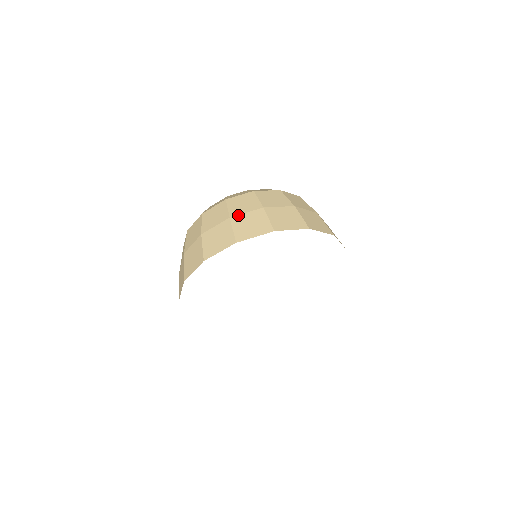
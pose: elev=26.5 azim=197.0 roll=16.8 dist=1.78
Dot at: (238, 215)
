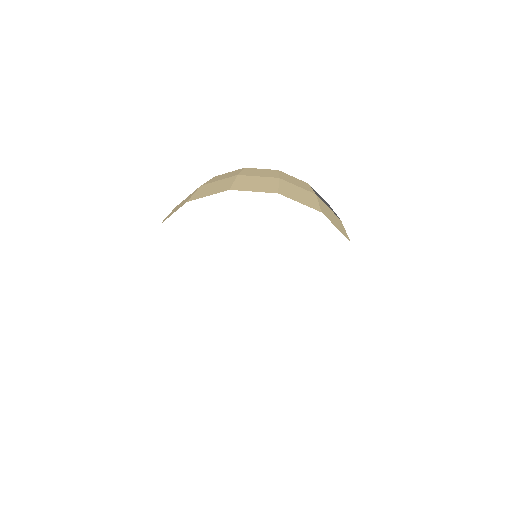
Dot at: occluded
